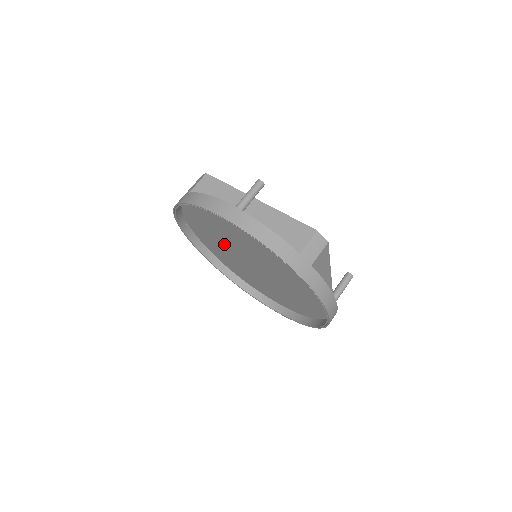
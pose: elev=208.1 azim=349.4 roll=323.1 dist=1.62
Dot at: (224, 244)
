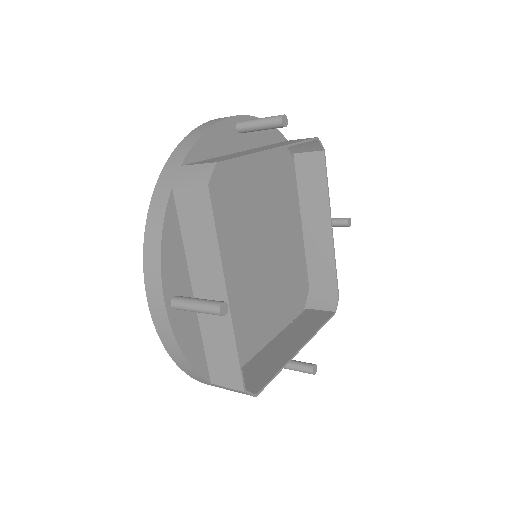
Dot at: (243, 201)
